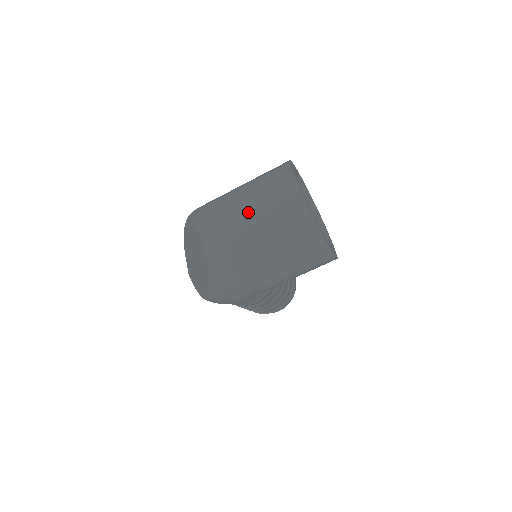
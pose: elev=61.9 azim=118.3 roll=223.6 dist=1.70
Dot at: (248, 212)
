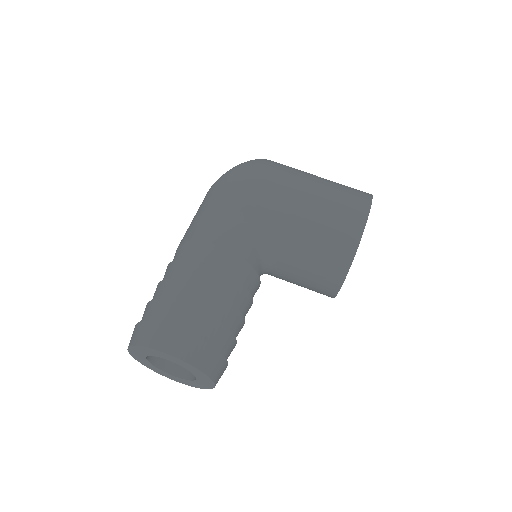
Dot at: occluded
